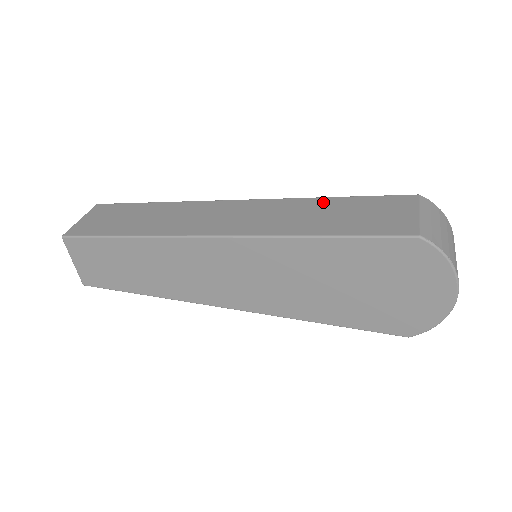
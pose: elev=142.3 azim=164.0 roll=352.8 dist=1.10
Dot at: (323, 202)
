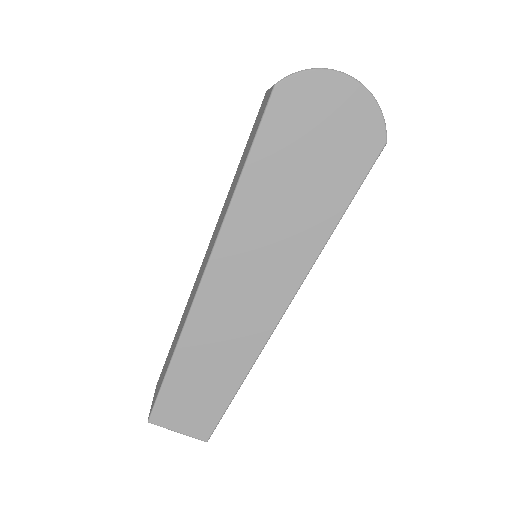
Dot at: (236, 173)
